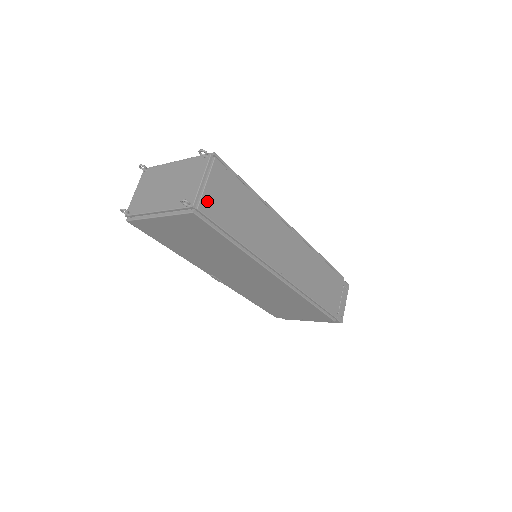
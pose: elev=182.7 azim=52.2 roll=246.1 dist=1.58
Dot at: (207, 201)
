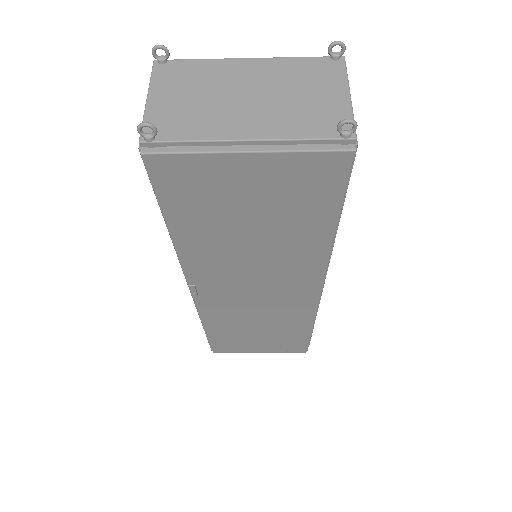
Dot at: occluded
